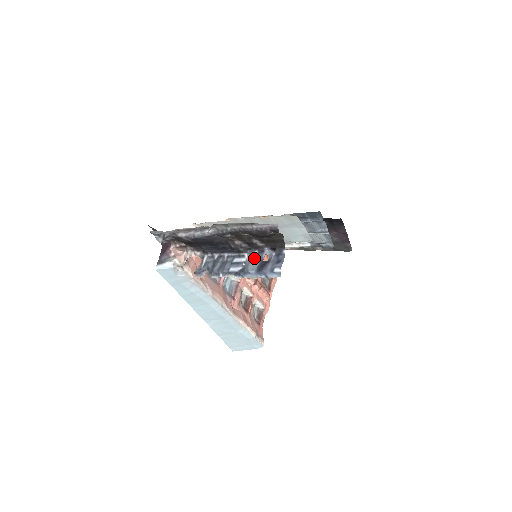
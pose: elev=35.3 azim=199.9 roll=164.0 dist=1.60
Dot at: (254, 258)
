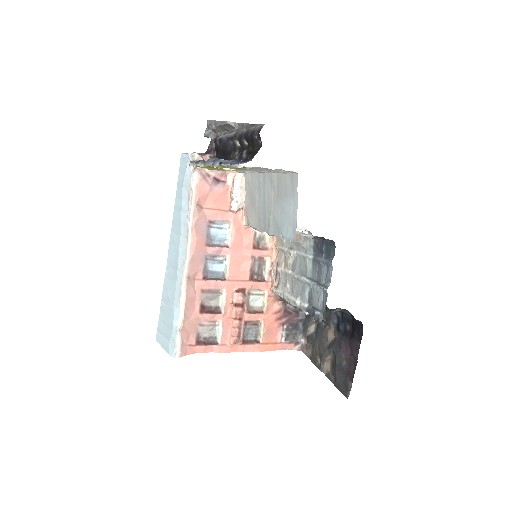
Dot at: (228, 161)
